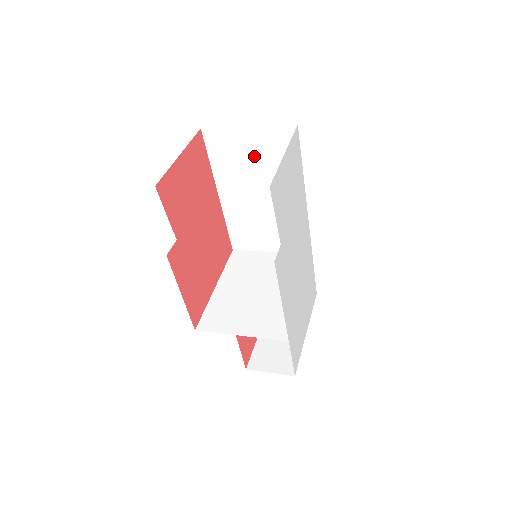
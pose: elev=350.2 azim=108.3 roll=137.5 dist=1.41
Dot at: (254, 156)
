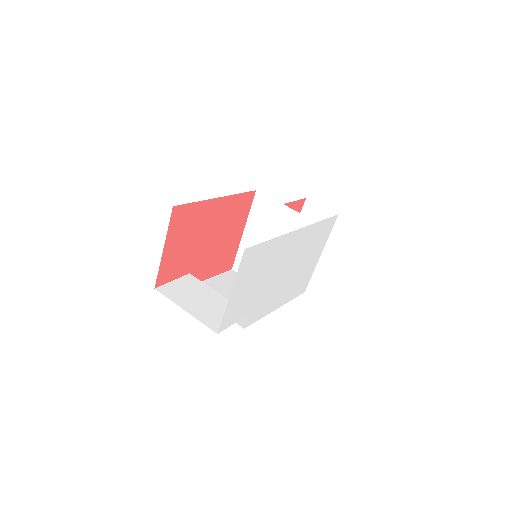
Dot at: occluded
